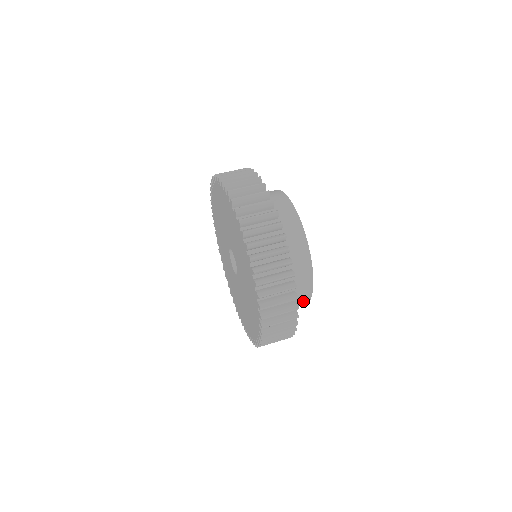
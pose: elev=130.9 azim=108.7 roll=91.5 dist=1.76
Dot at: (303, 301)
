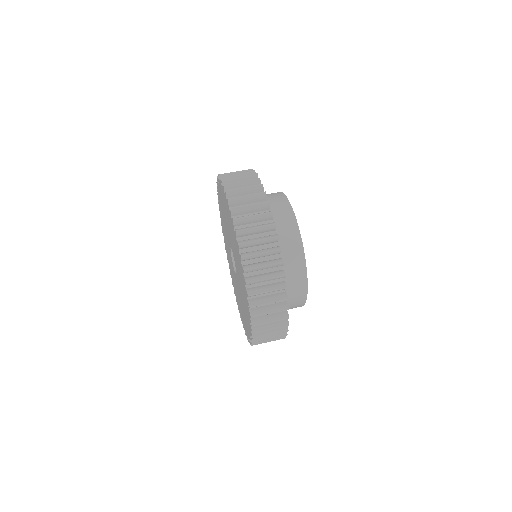
Dot at: (299, 283)
